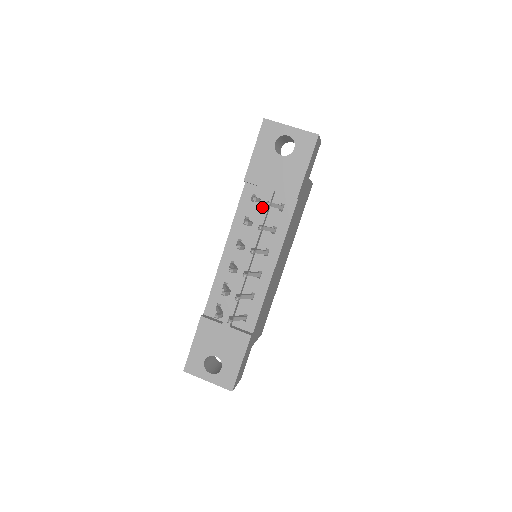
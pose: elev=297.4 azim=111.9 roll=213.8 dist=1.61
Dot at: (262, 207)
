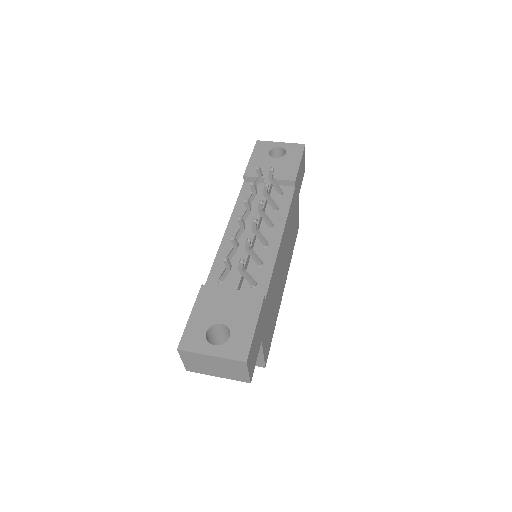
Dot at: occluded
